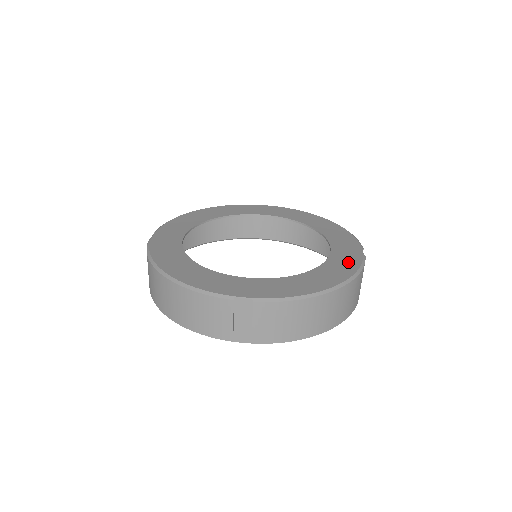
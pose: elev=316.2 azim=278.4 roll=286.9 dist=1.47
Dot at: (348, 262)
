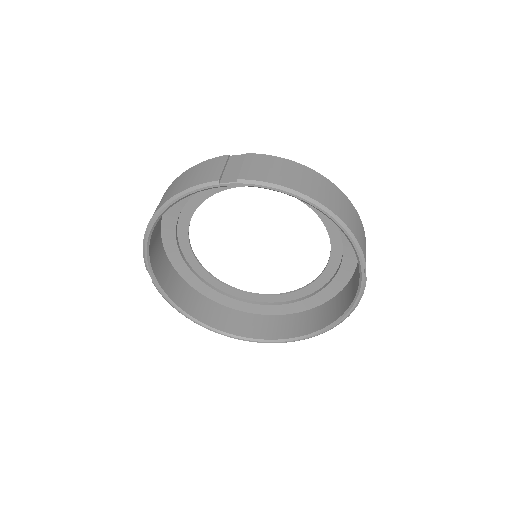
Dot at: occluded
